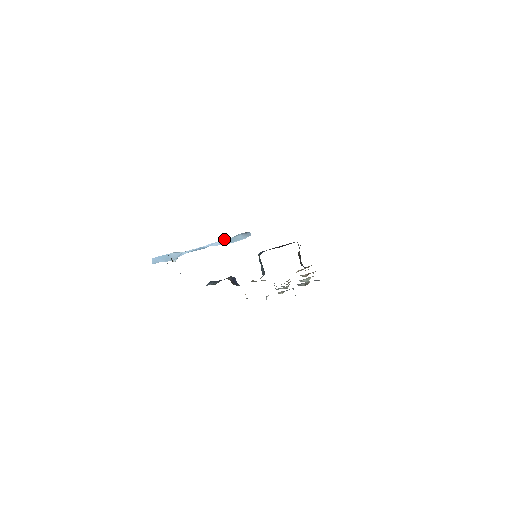
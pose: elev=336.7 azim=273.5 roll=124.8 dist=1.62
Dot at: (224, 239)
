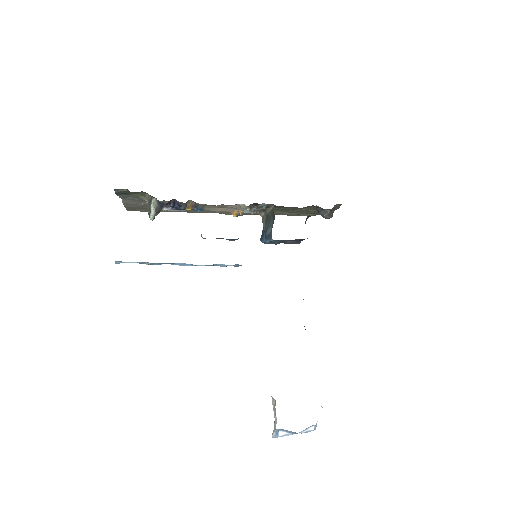
Dot at: (212, 265)
